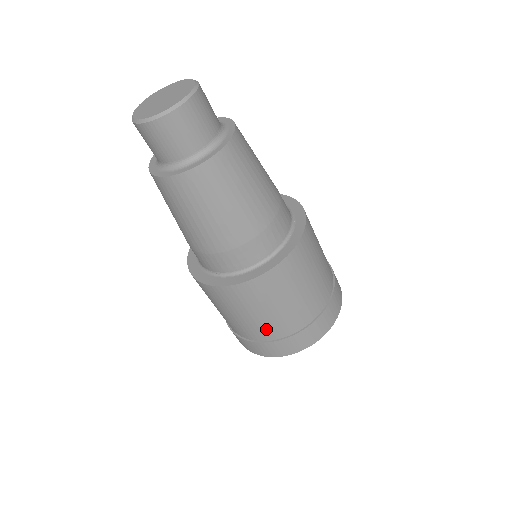
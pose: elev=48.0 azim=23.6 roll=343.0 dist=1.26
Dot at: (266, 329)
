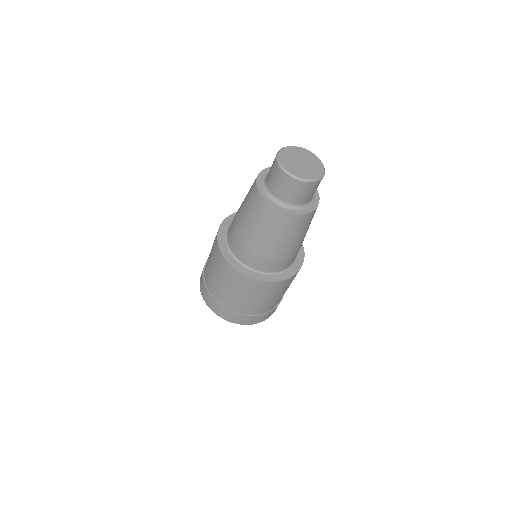
Dot at: (278, 301)
